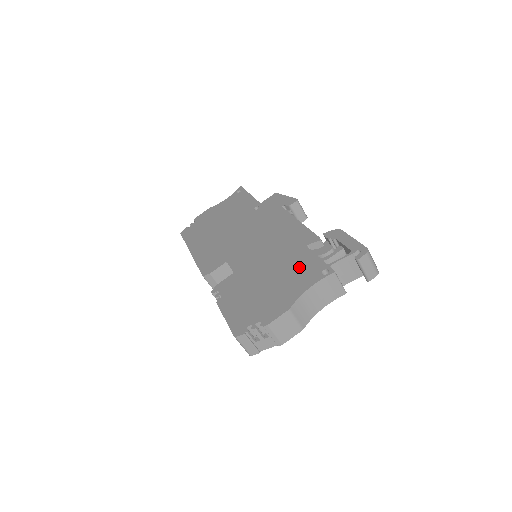
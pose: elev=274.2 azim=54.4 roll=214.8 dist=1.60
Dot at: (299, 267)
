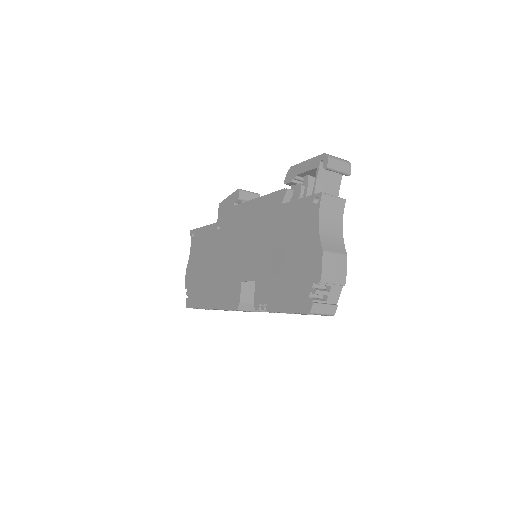
Dot at: (295, 221)
